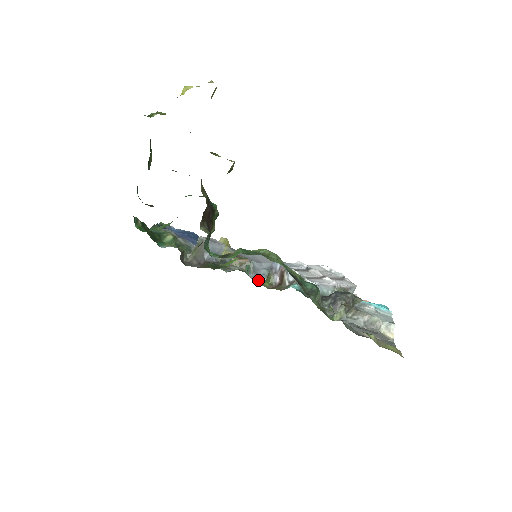
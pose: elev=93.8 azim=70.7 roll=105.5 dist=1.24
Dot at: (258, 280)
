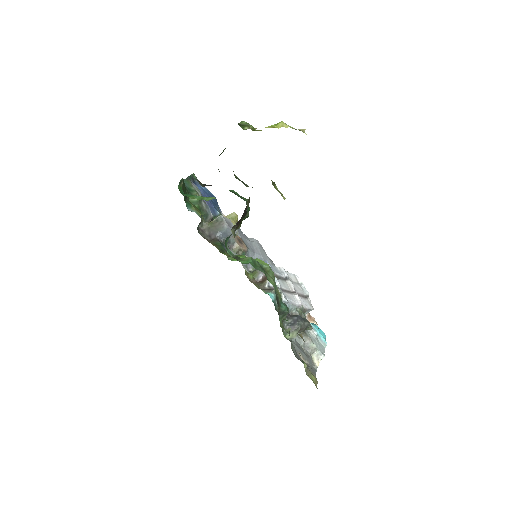
Dot at: (246, 268)
